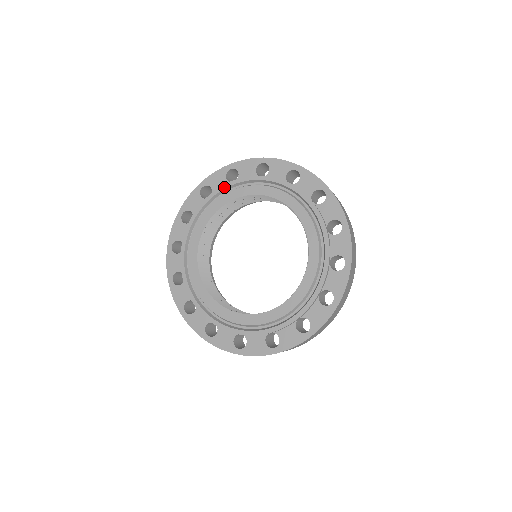
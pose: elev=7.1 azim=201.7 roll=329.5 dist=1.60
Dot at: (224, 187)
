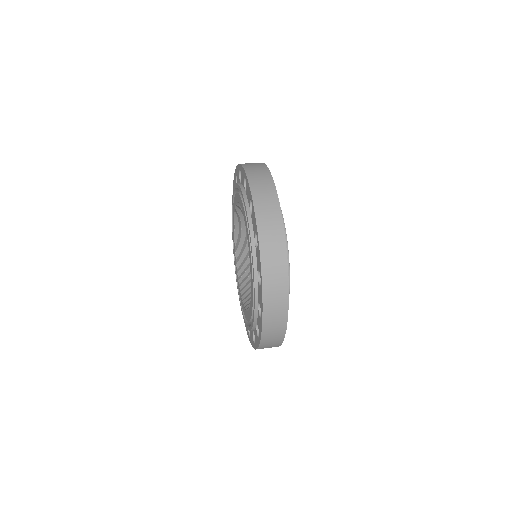
Dot at: (232, 208)
